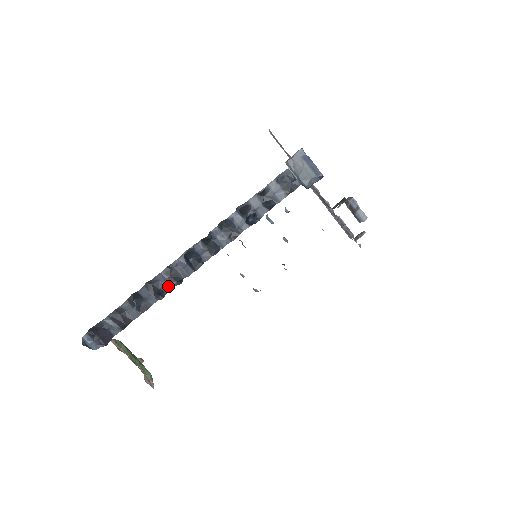
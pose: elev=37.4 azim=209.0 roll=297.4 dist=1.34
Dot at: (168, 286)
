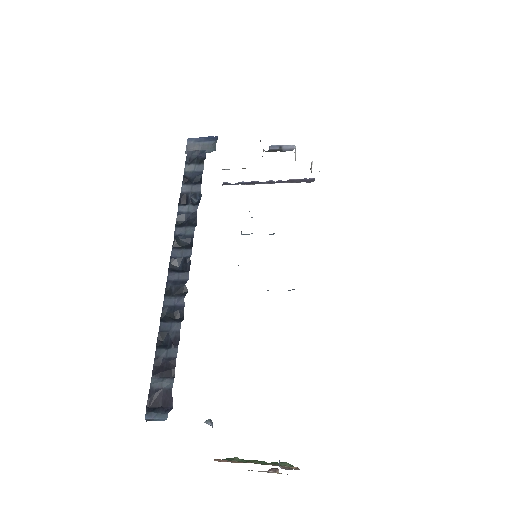
Dot at: (179, 303)
